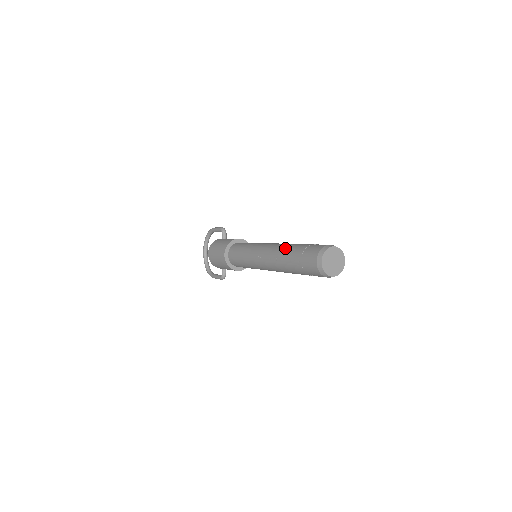
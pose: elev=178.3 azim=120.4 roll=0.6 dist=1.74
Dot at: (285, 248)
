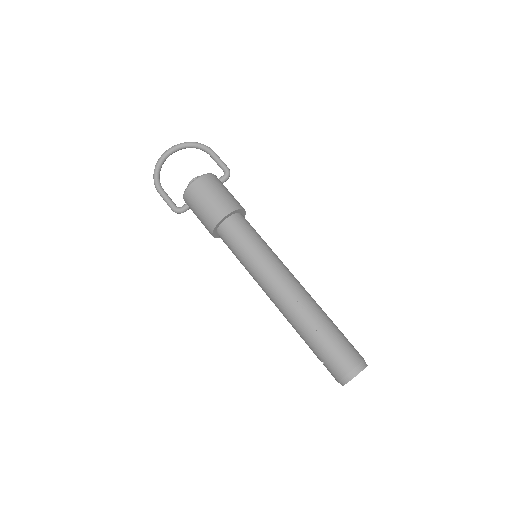
Dot at: (319, 310)
